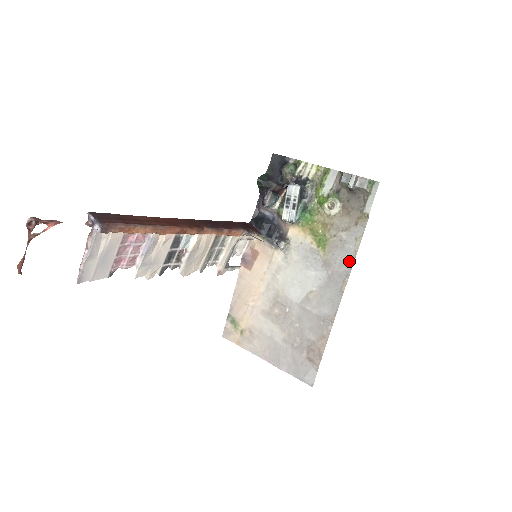
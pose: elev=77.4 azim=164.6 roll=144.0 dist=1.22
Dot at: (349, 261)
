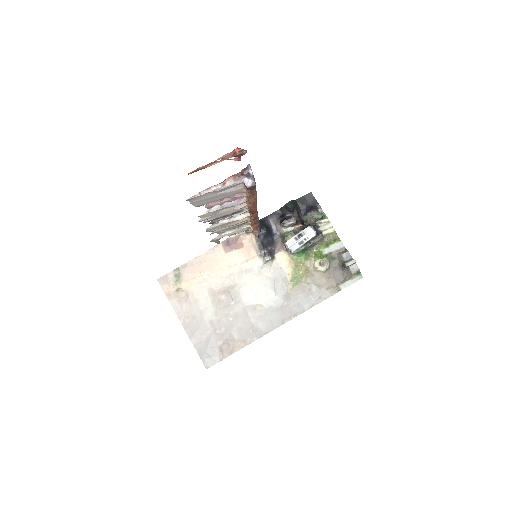
Dot at: (304, 307)
